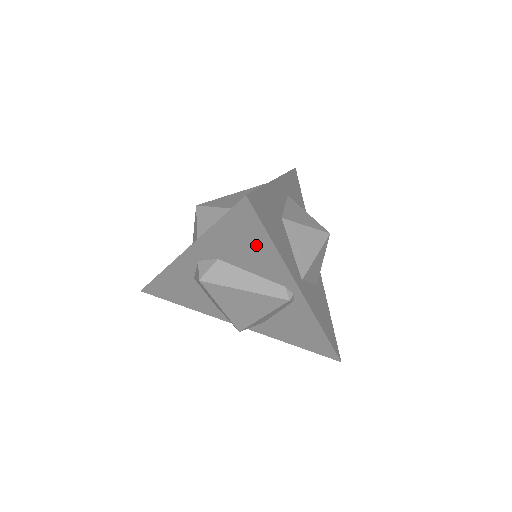
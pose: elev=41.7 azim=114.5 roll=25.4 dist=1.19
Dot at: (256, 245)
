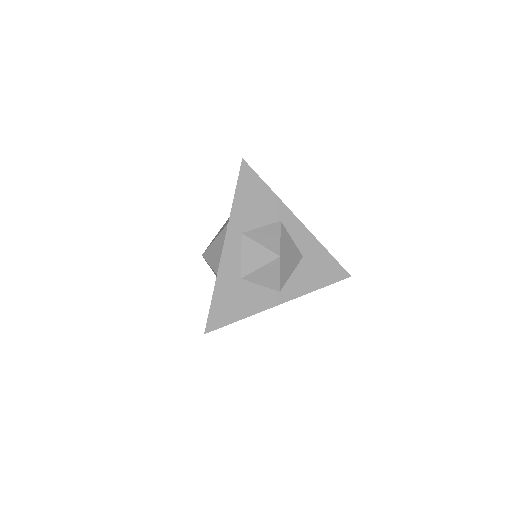
Dot at: occluded
